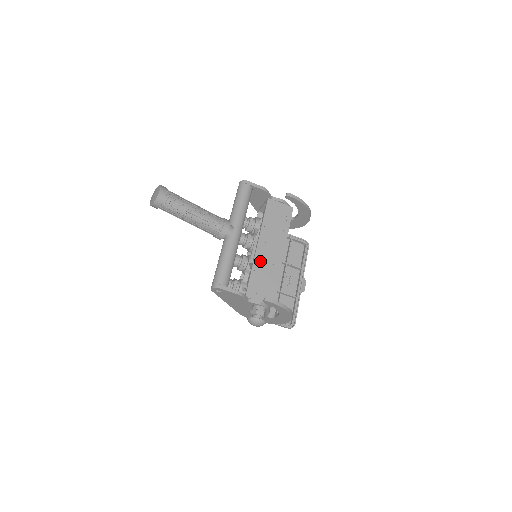
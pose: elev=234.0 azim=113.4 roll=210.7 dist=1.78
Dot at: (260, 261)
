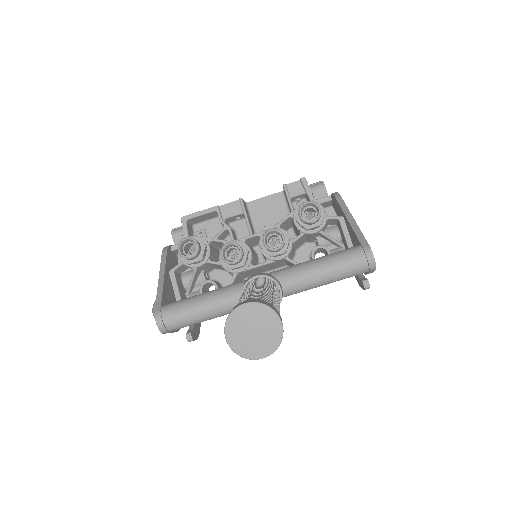
Dot at: occluded
